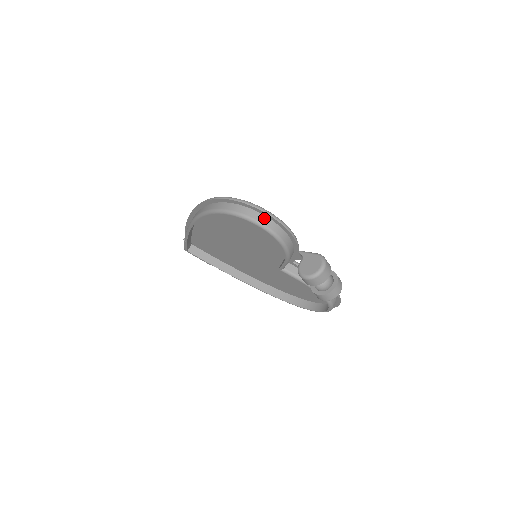
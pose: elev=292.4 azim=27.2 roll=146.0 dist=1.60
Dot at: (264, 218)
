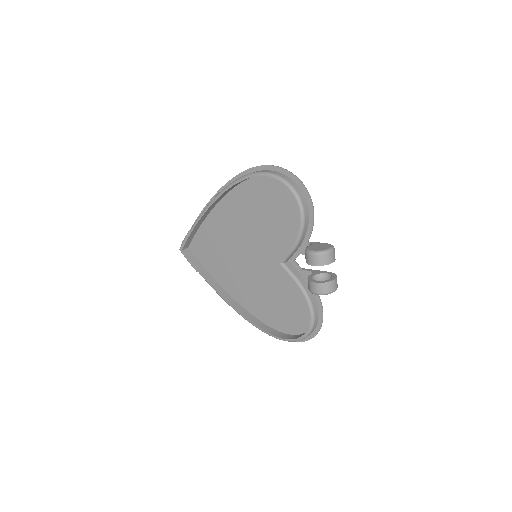
Dot at: (296, 186)
